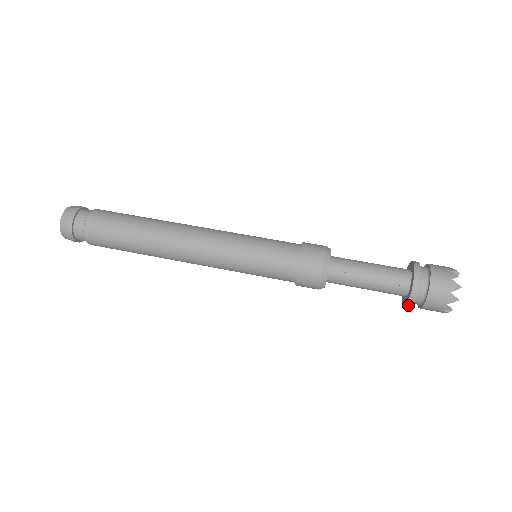
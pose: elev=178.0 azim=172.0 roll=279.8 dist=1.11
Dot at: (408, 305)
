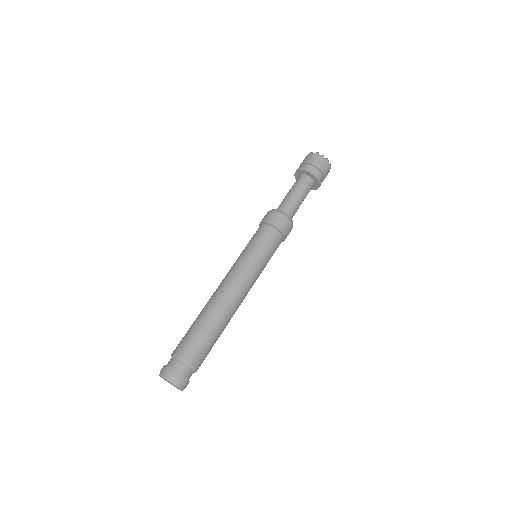
Dot at: occluded
